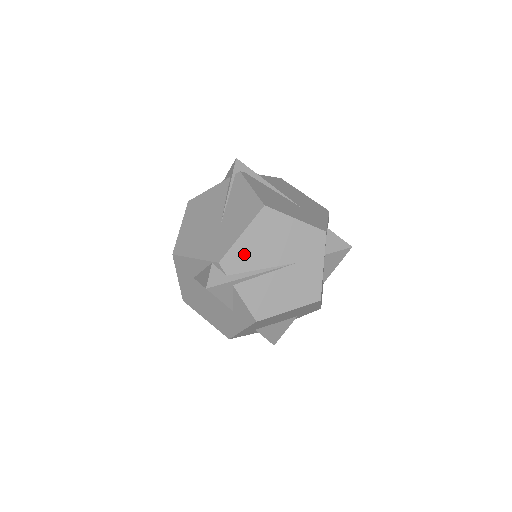
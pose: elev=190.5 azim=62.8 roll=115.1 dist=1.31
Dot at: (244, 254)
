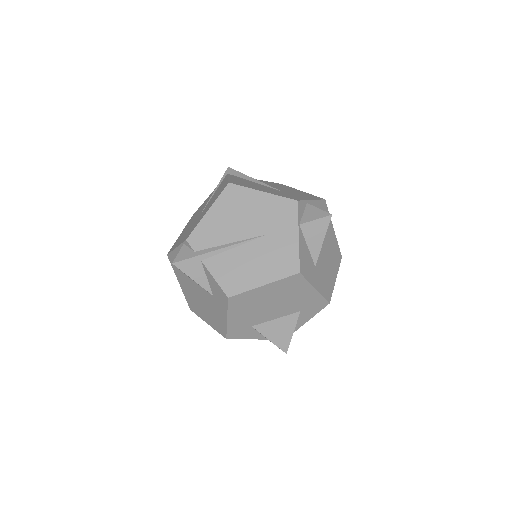
Dot at: (211, 230)
